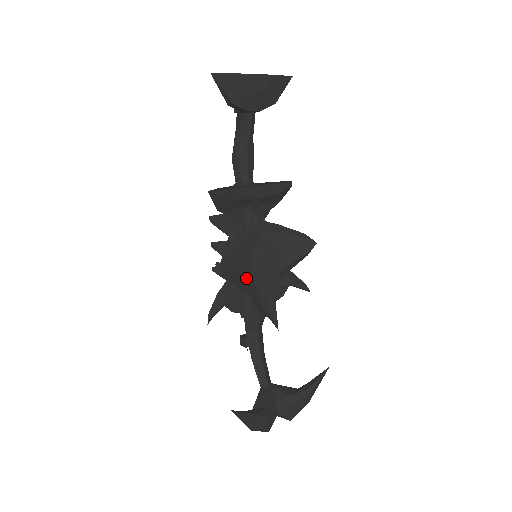
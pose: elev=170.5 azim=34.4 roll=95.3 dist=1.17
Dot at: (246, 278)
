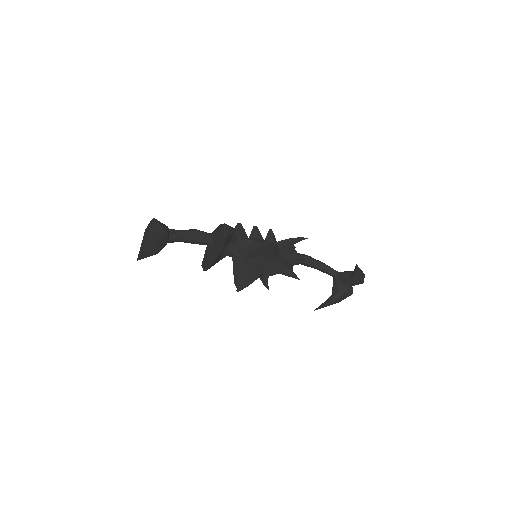
Dot at: (259, 276)
